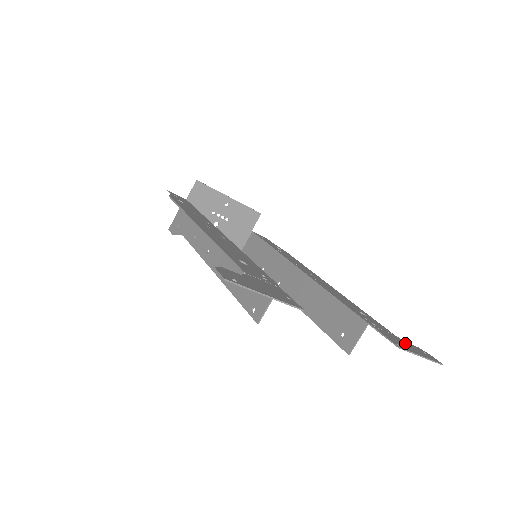
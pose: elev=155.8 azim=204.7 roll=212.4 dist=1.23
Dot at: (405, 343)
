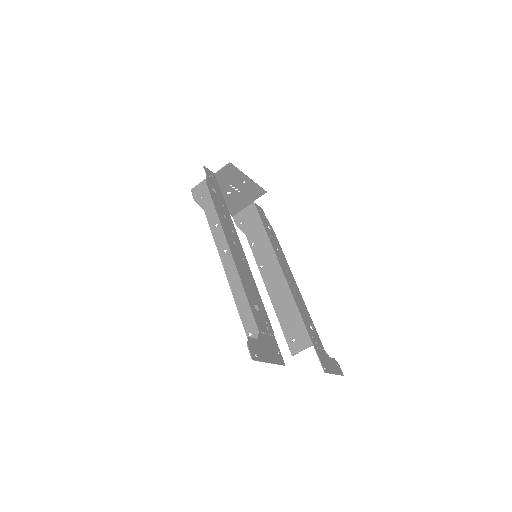
Dot at: (329, 360)
